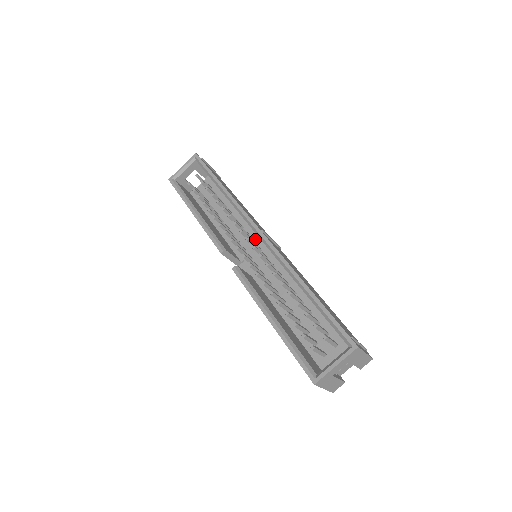
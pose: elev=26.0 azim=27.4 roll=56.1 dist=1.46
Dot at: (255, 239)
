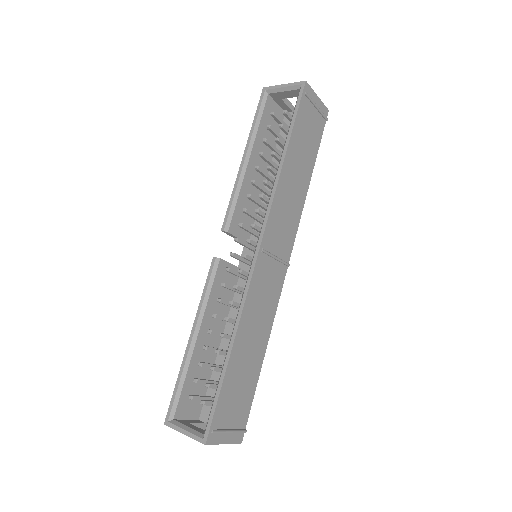
Dot at: occluded
